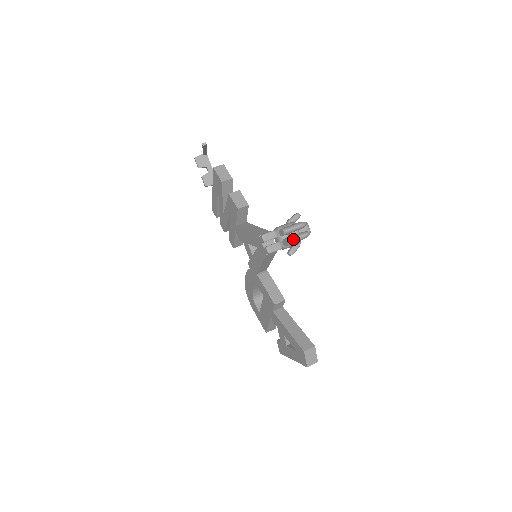
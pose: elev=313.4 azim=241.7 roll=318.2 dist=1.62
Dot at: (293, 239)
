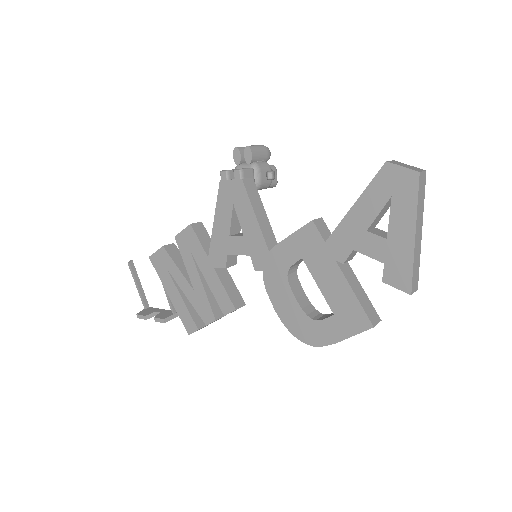
Dot at: (251, 146)
